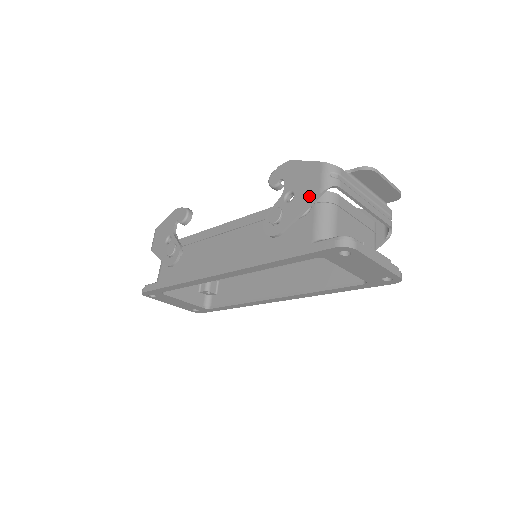
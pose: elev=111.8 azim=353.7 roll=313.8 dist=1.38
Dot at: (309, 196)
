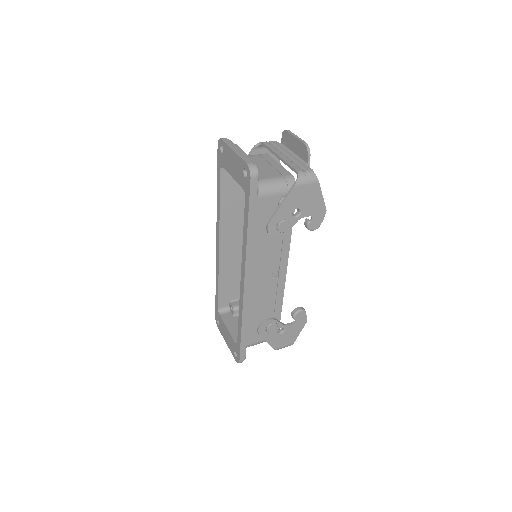
Dot at: occluded
